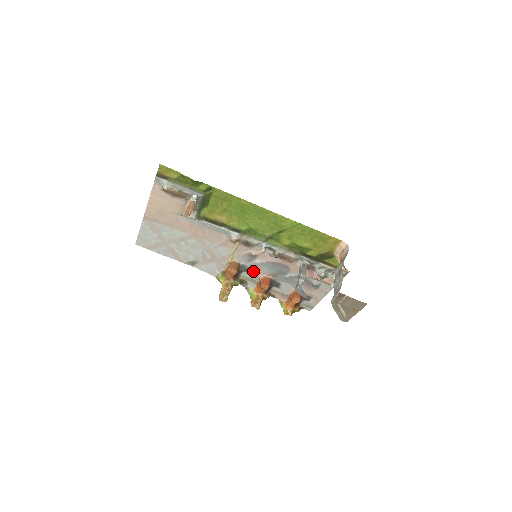
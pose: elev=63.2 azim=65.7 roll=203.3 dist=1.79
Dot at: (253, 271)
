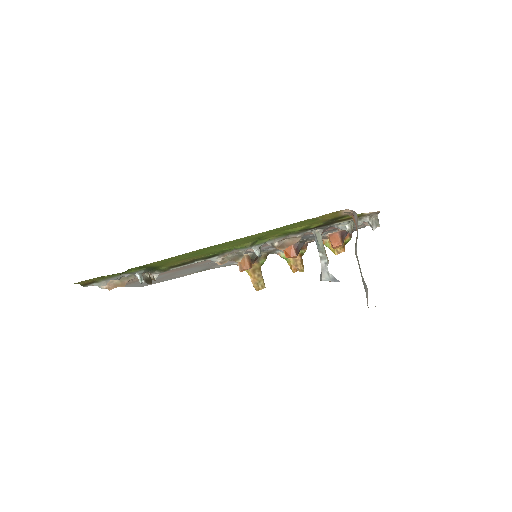
Dot at: (269, 249)
